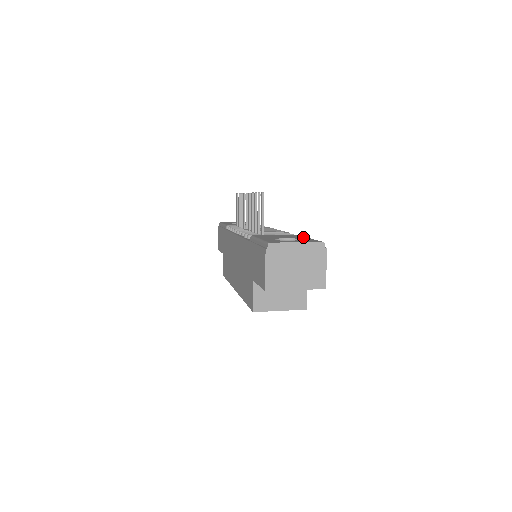
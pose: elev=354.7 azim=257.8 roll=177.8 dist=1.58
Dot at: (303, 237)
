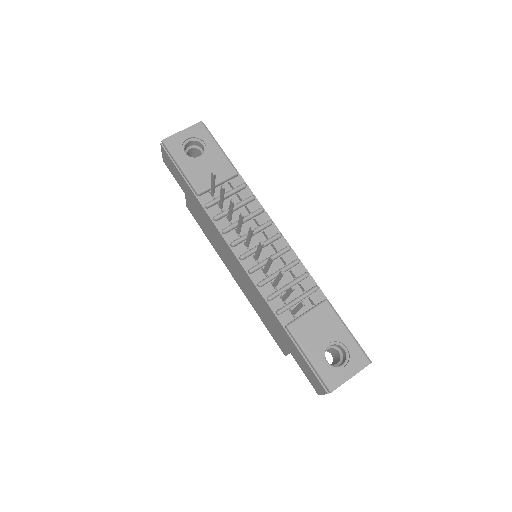
Dot at: (341, 327)
